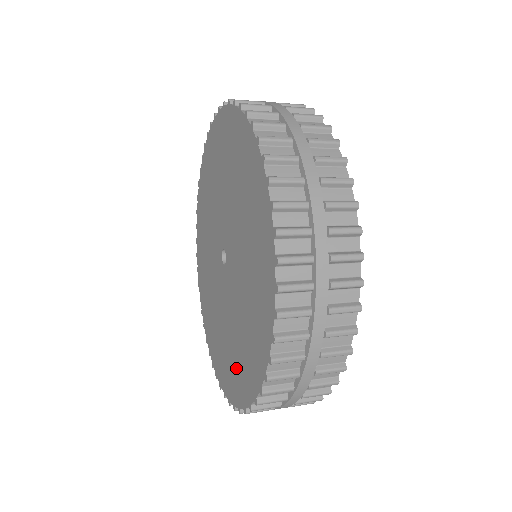
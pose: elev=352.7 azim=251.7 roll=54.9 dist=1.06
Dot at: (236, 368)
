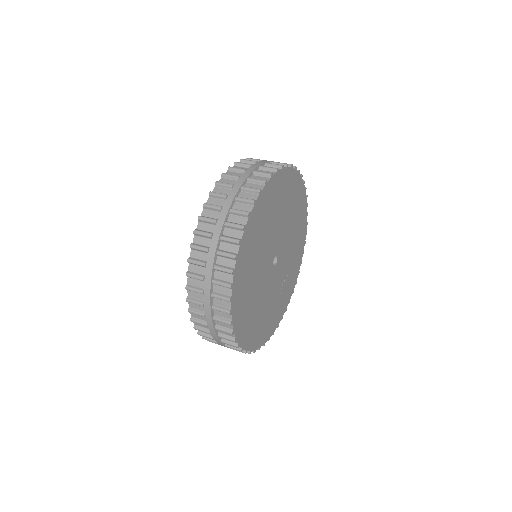
Dot at: occluded
